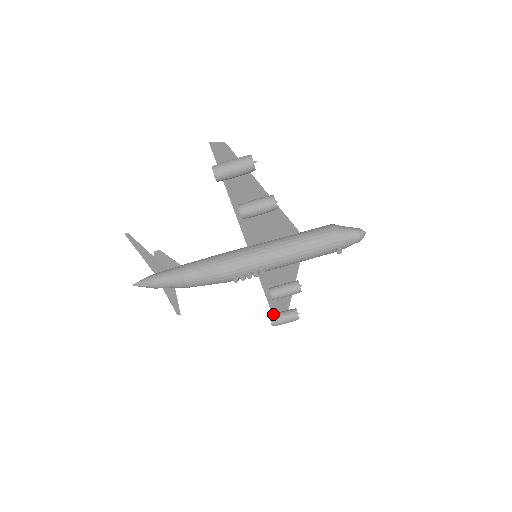
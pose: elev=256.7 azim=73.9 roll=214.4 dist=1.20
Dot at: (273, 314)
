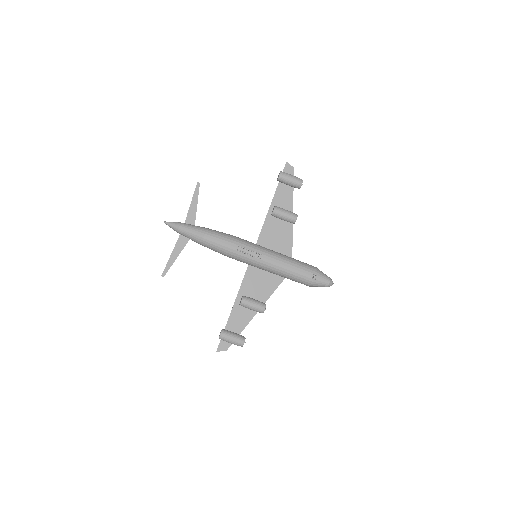
Dot at: (225, 330)
